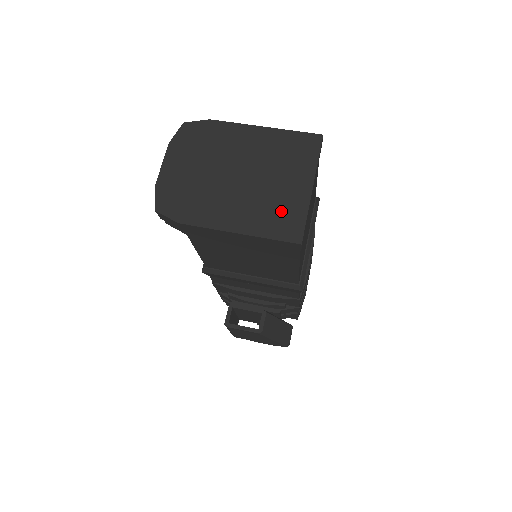
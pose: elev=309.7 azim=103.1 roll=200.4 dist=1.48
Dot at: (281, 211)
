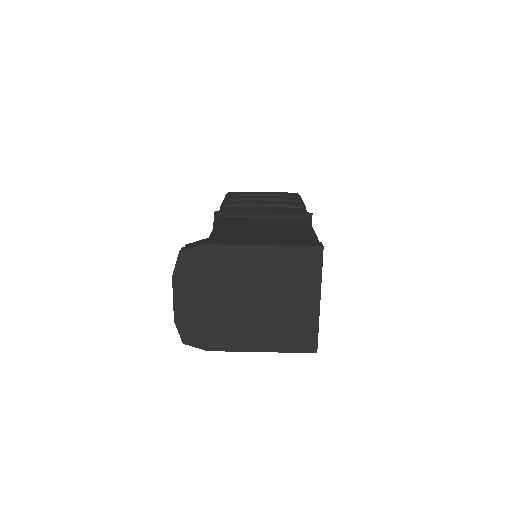
Dot at: (295, 328)
